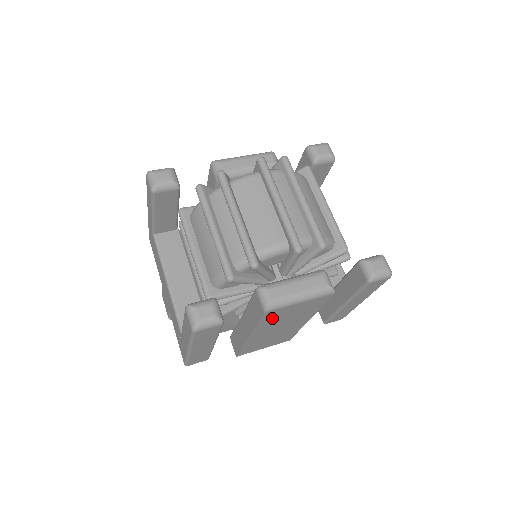
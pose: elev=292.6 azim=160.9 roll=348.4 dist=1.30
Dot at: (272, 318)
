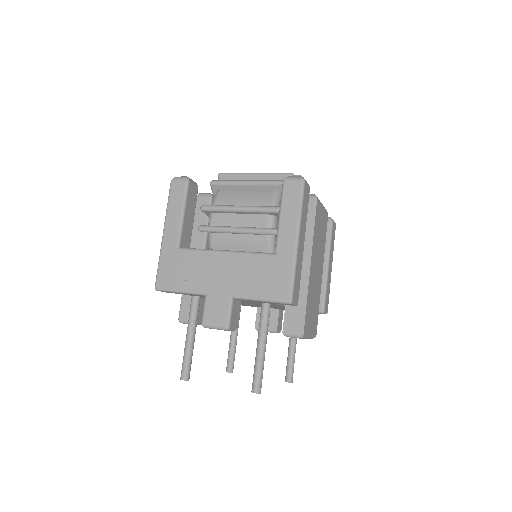
Dot at: (317, 224)
